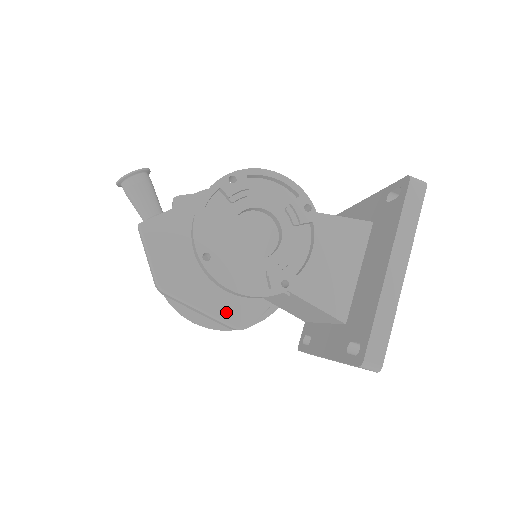
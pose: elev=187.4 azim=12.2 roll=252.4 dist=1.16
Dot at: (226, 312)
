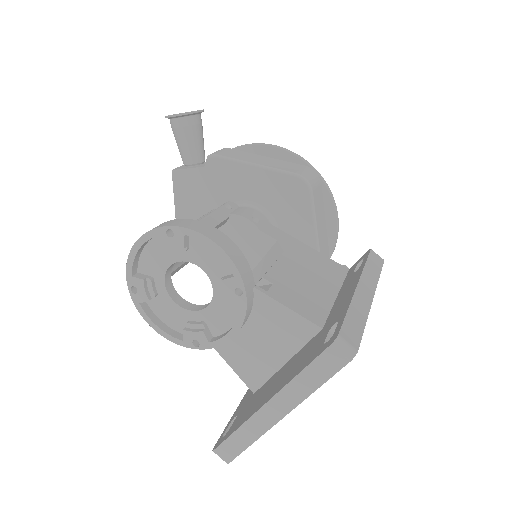
Dot at: occluded
